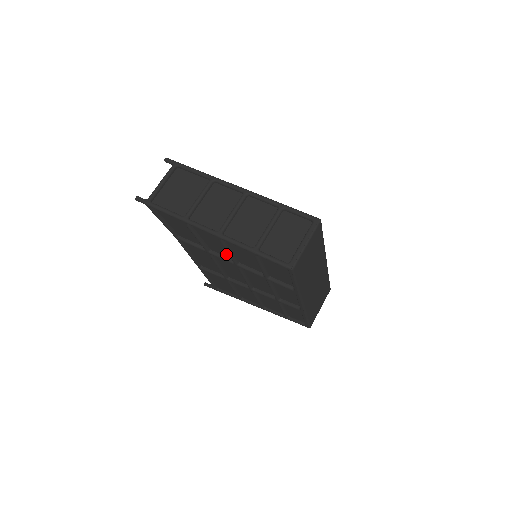
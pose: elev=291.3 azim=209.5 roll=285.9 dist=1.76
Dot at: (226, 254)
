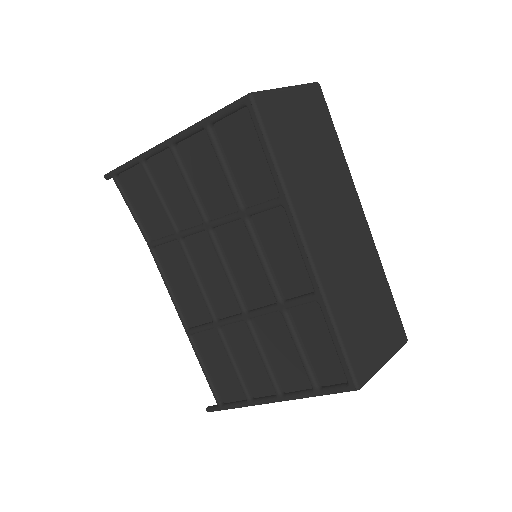
Dot at: (195, 214)
